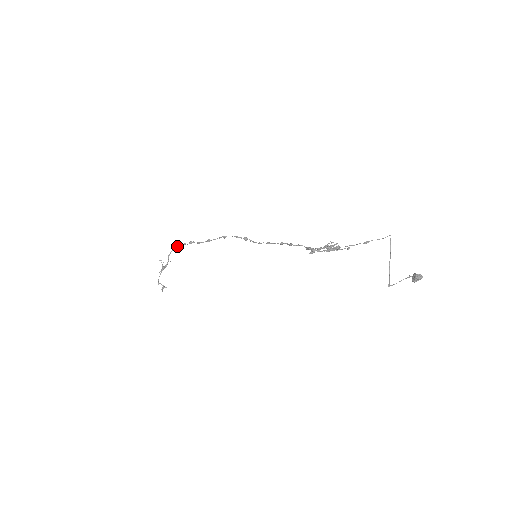
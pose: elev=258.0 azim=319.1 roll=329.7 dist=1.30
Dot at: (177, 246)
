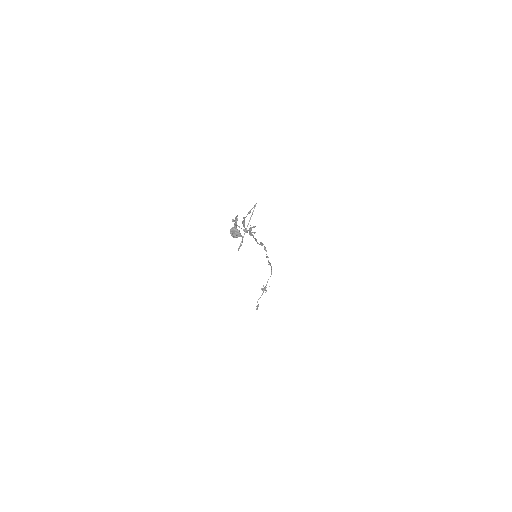
Dot at: (271, 271)
